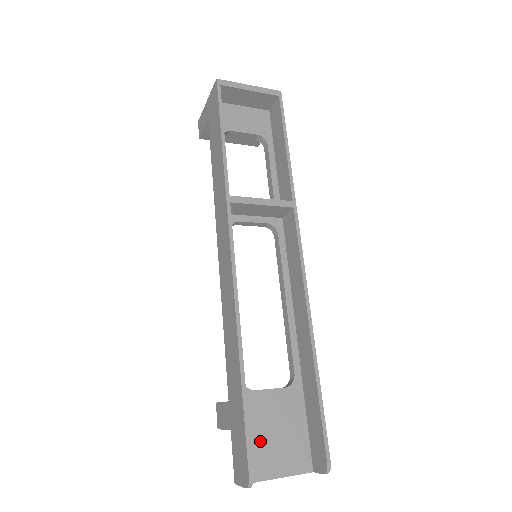
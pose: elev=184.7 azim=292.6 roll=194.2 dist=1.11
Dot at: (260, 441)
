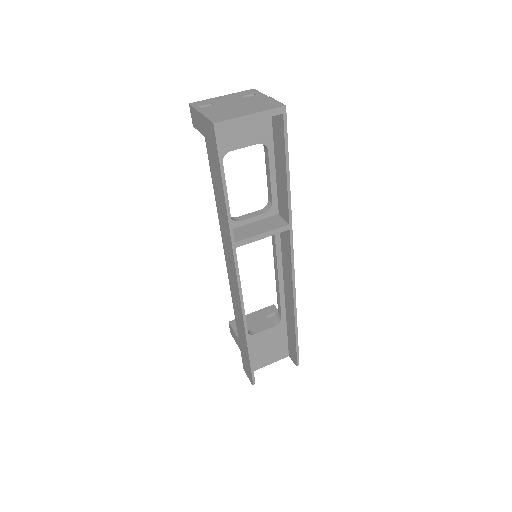
Dot at: (258, 354)
